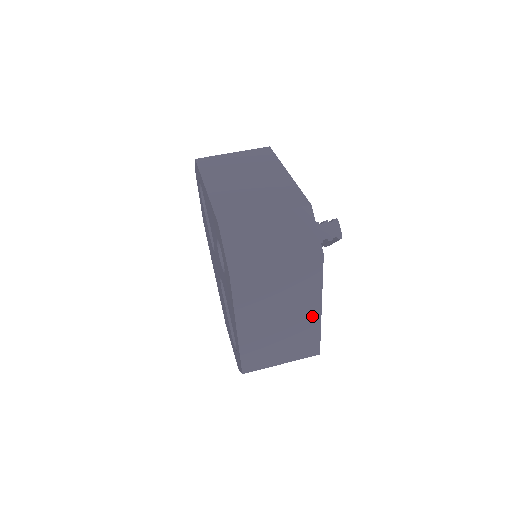
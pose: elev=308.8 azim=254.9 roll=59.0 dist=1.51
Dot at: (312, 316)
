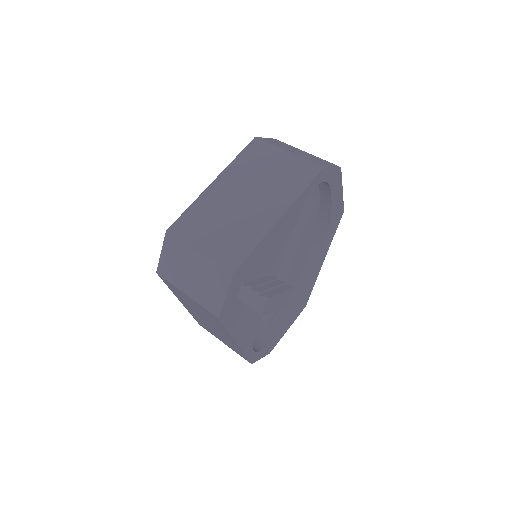
Dot at: (232, 341)
